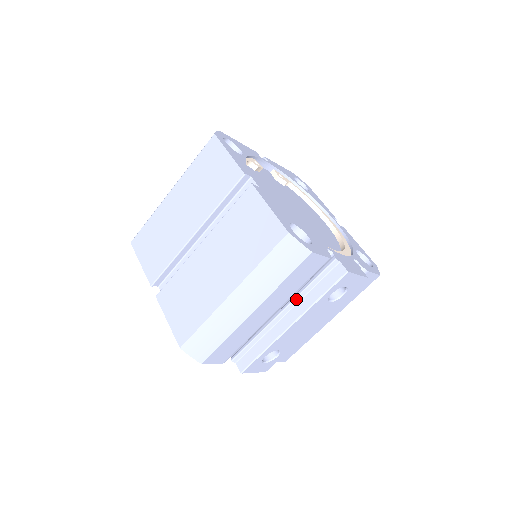
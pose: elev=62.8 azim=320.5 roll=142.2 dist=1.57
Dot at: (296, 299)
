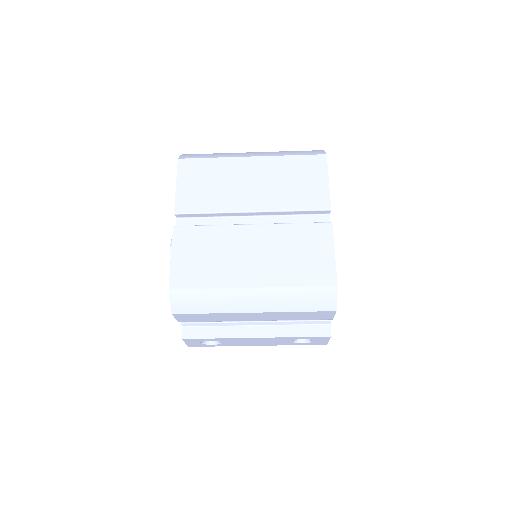
Dot at: (277, 322)
